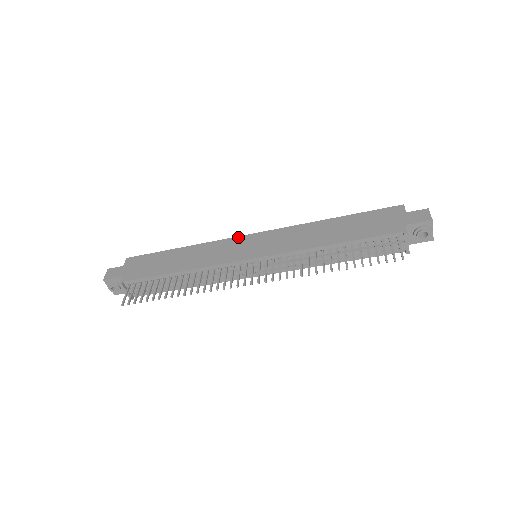
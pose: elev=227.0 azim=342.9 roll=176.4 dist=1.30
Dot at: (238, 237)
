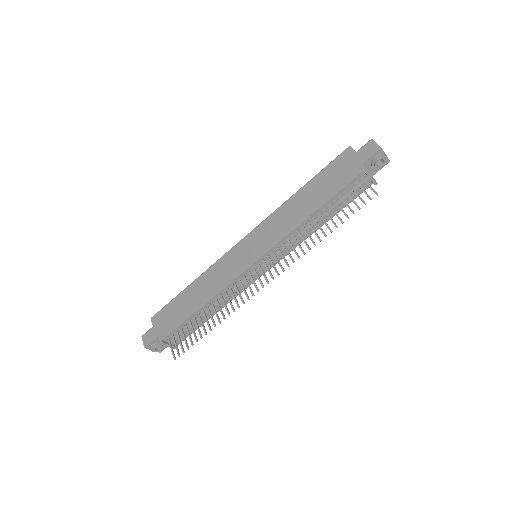
Dot at: (232, 249)
